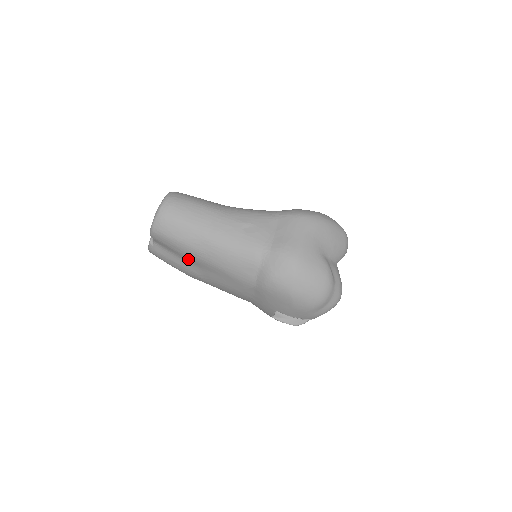
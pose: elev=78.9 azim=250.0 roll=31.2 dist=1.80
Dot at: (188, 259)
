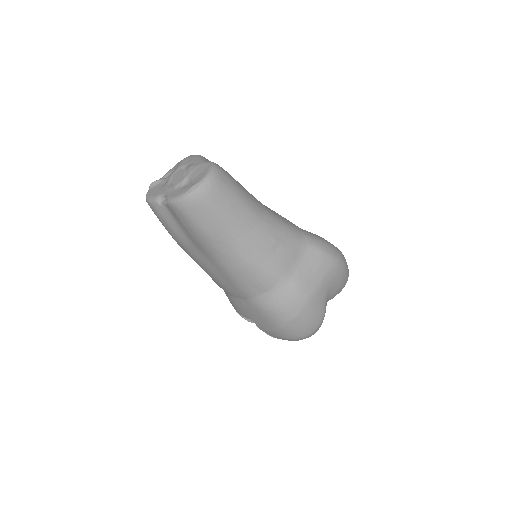
Dot at: (195, 242)
